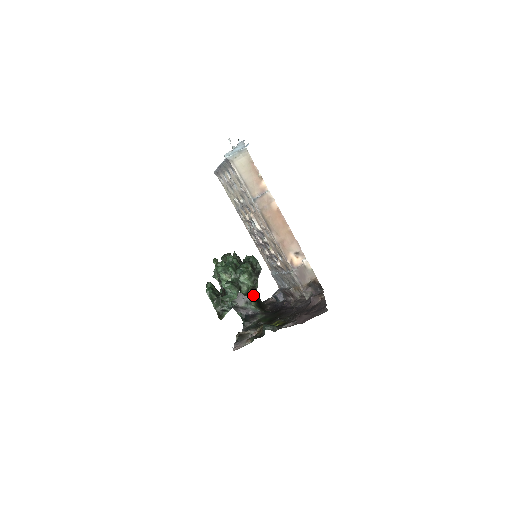
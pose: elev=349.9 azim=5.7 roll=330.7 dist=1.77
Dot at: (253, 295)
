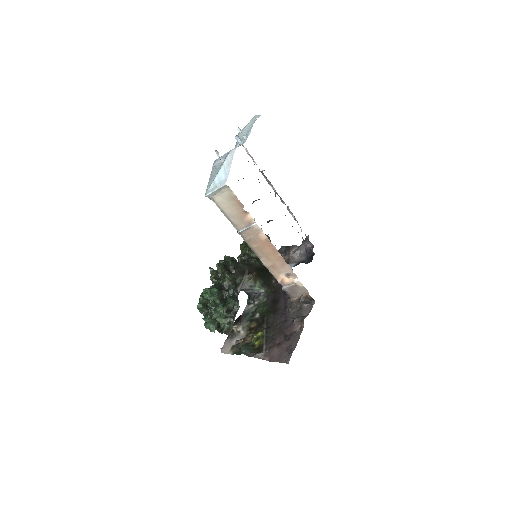
Dot at: (259, 277)
